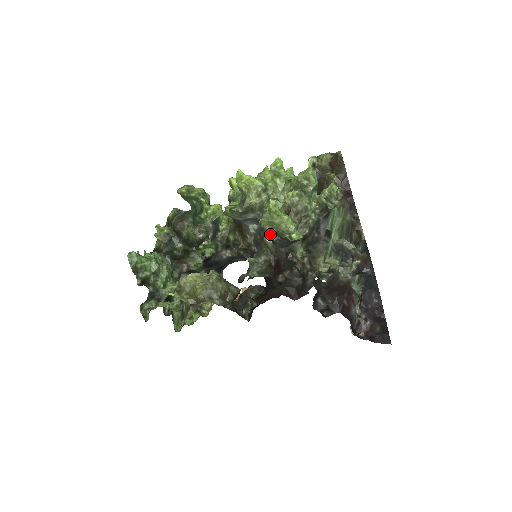
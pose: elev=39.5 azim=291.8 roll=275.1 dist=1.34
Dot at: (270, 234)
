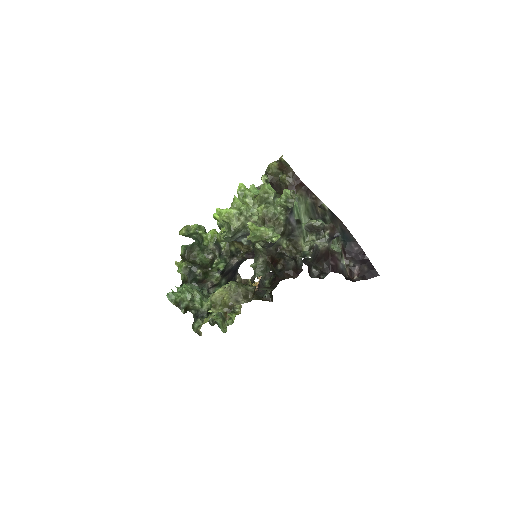
Dot at: (258, 243)
